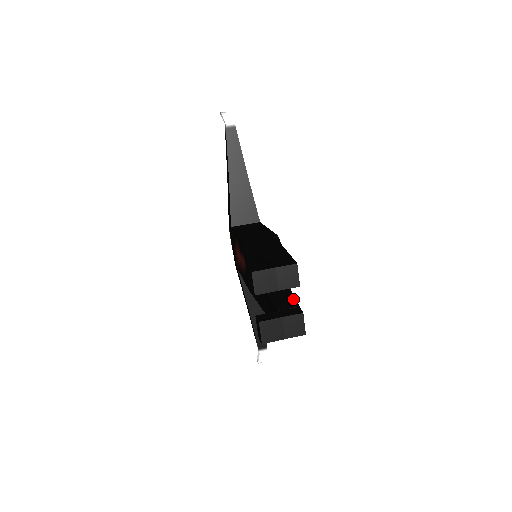
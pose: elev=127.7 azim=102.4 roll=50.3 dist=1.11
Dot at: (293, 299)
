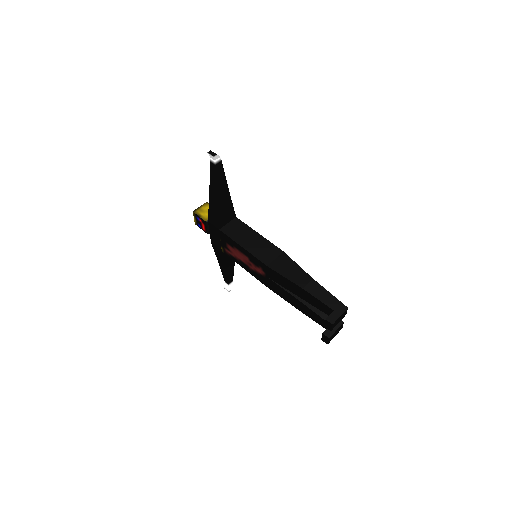
Dot at: occluded
